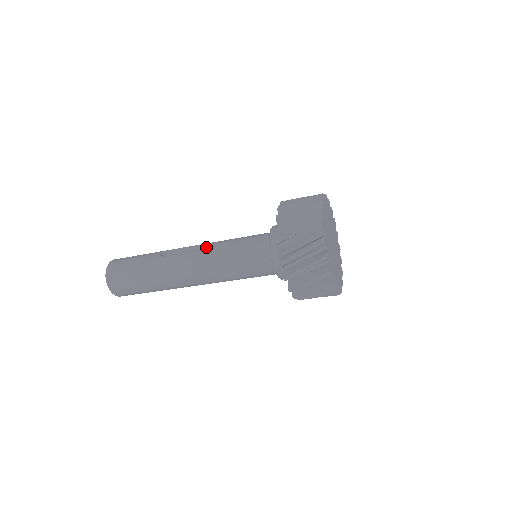
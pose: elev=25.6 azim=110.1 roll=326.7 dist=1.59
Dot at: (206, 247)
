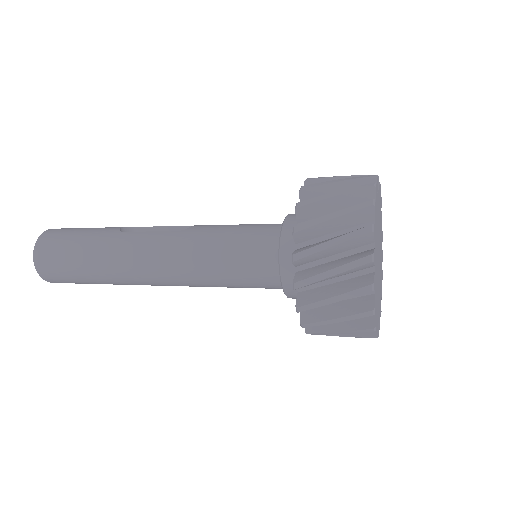
Dot at: occluded
